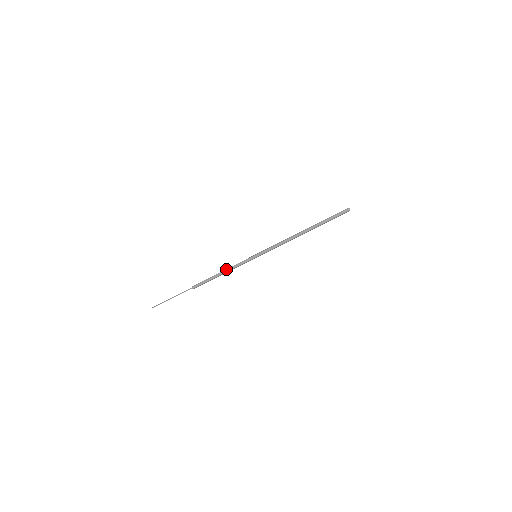
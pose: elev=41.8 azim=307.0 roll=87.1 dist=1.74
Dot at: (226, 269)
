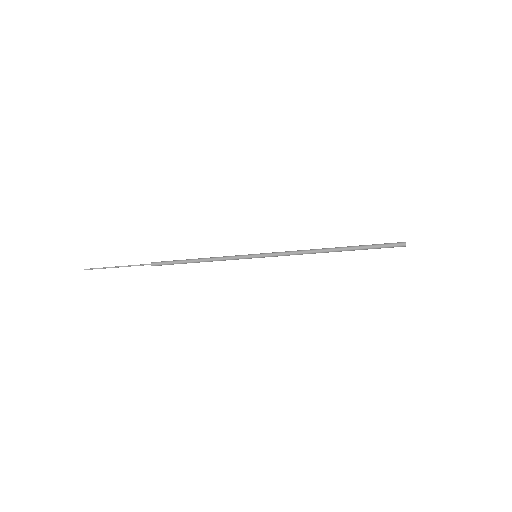
Dot at: (208, 258)
